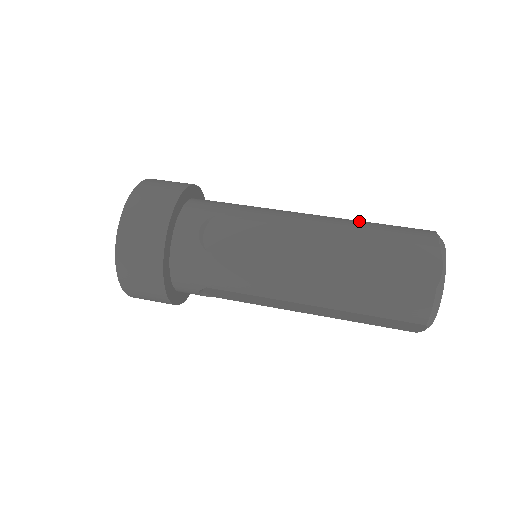
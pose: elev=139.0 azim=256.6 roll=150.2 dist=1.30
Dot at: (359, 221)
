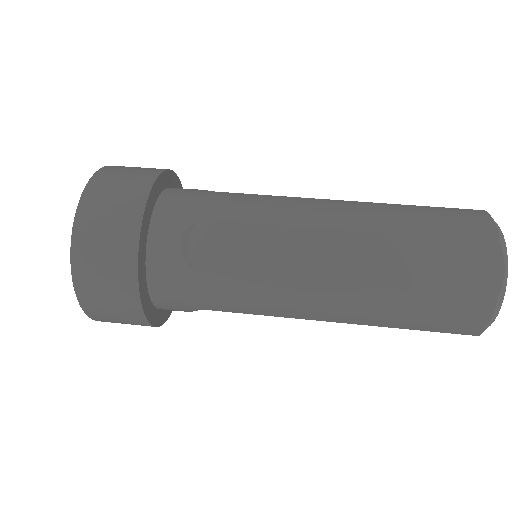
Dot at: (388, 206)
